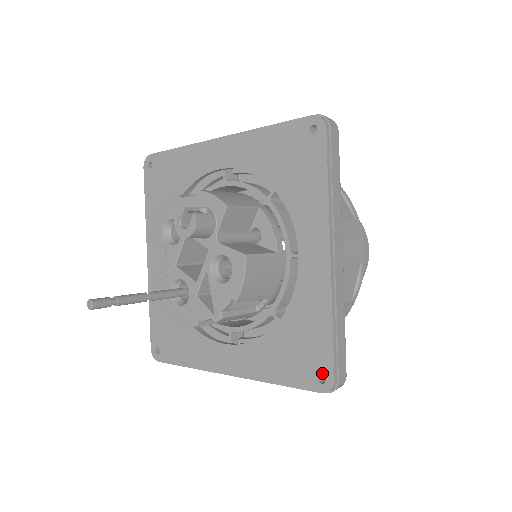
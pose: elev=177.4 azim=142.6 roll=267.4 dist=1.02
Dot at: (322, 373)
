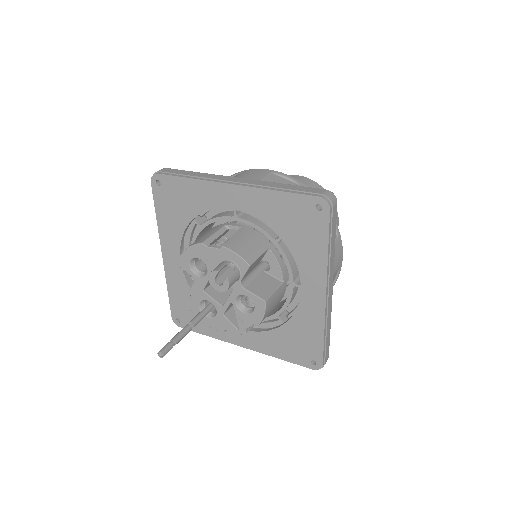
Dot at: (314, 360)
